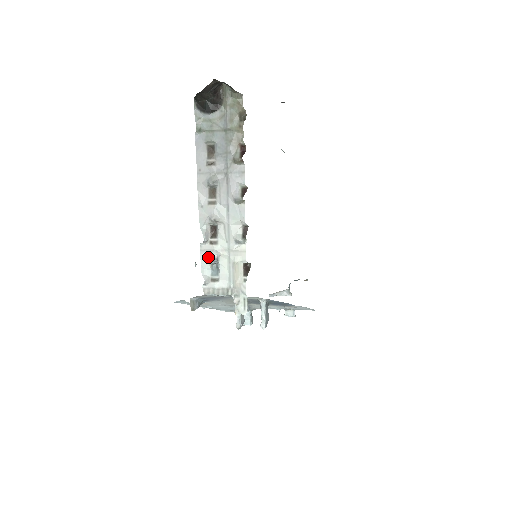
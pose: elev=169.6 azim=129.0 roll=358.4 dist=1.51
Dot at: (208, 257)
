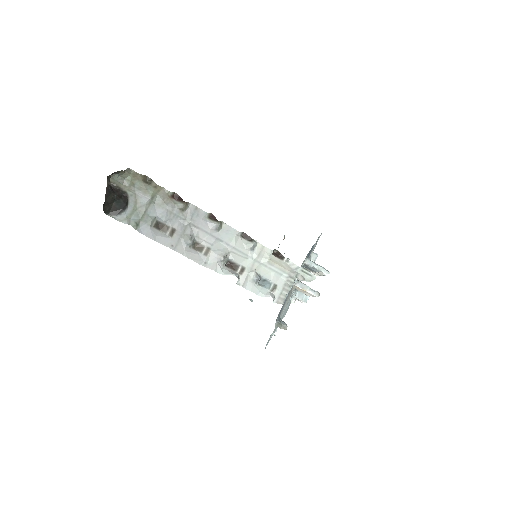
Dot at: (252, 283)
